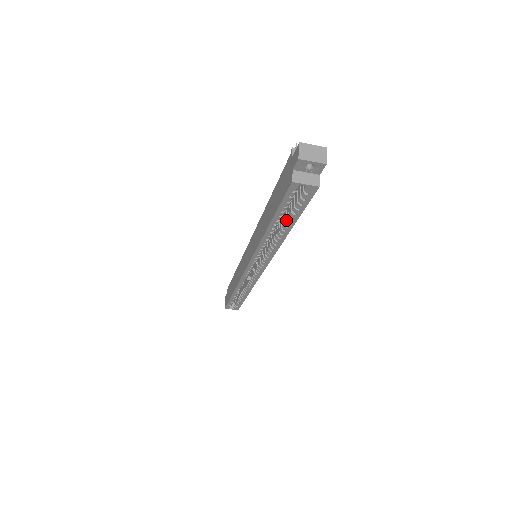
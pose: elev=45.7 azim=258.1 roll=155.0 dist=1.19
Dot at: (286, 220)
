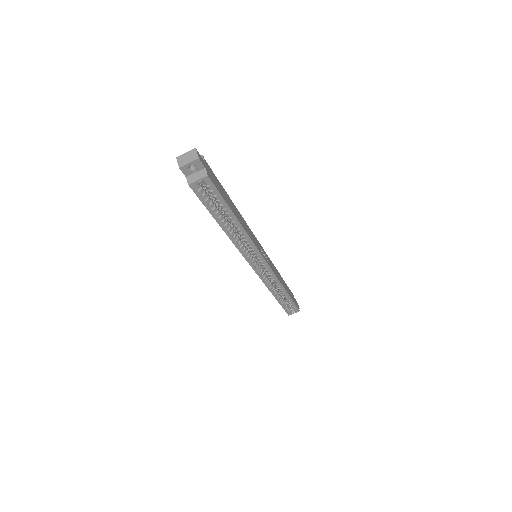
Dot at: (225, 213)
